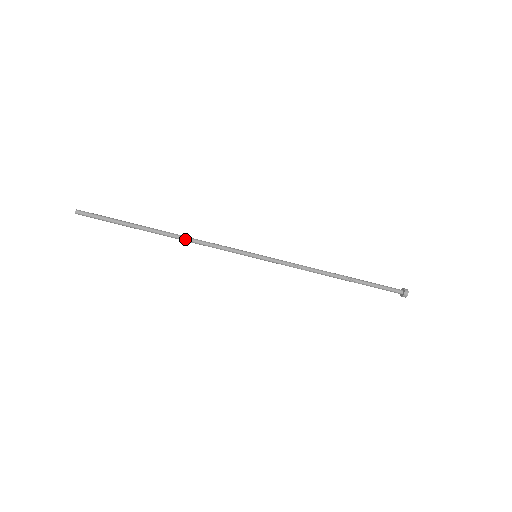
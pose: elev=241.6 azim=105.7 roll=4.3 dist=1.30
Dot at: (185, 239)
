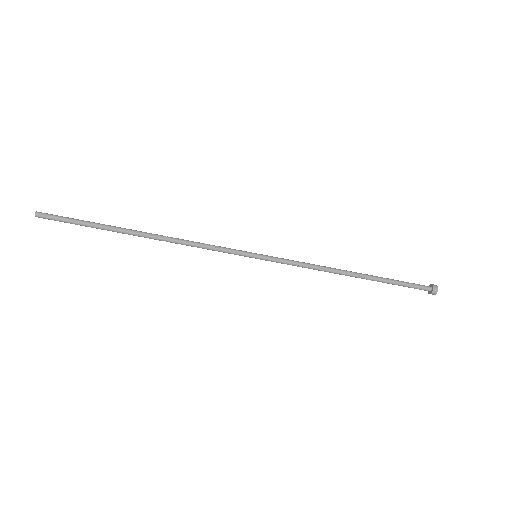
Dot at: (170, 242)
